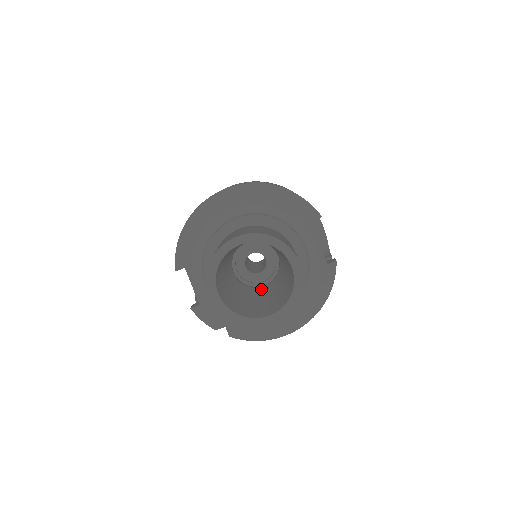
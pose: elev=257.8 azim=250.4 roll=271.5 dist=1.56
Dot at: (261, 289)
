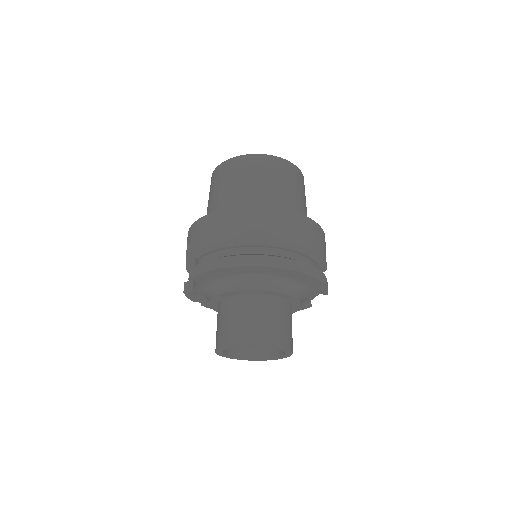
Dot at: occluded
